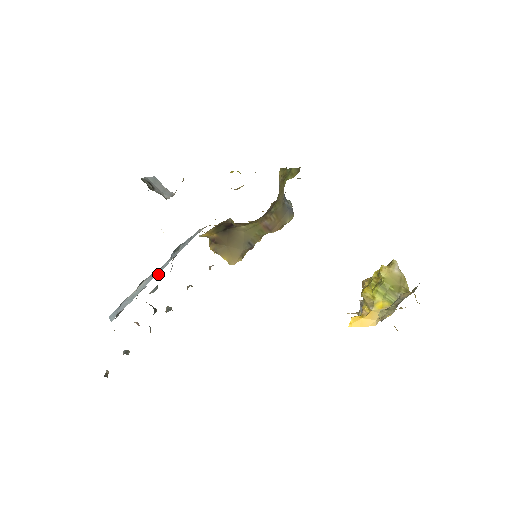
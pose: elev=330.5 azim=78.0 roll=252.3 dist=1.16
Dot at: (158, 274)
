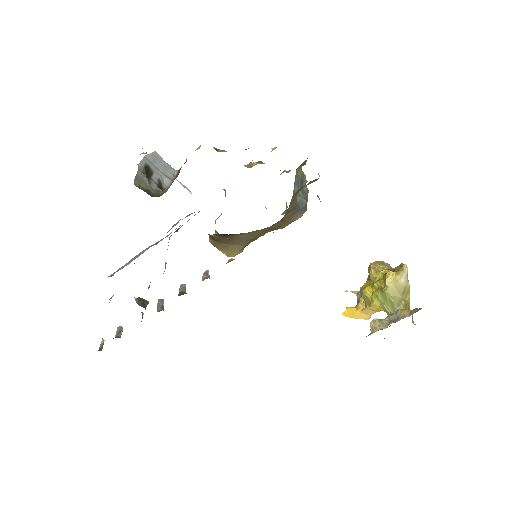
Dot at: occluded
